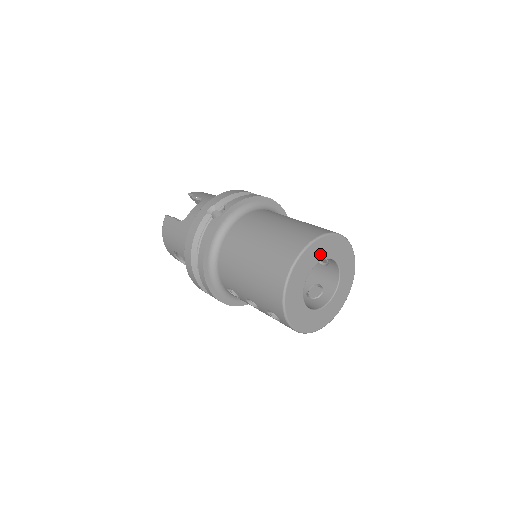
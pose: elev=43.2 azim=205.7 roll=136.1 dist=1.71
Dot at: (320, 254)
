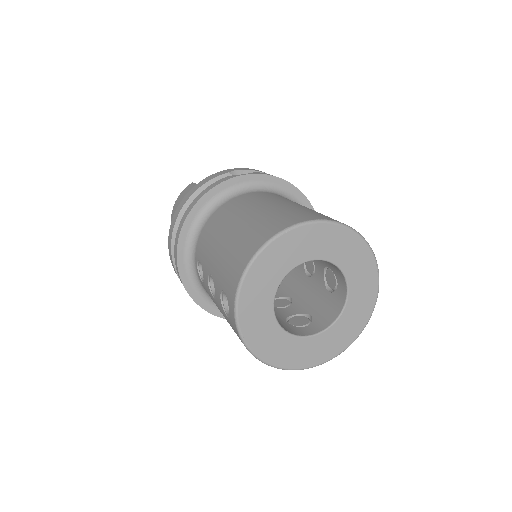
Dot at: (331, 250)
